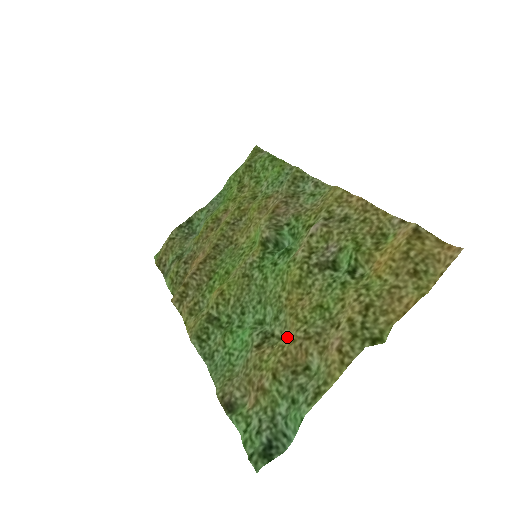
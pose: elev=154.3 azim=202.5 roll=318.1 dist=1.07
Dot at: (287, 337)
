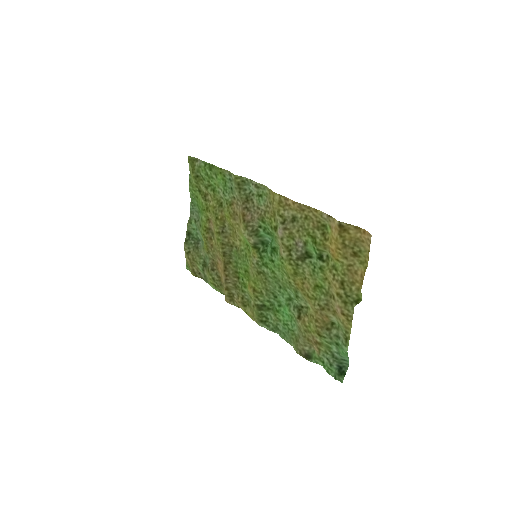
Dot at: (311, 308)
